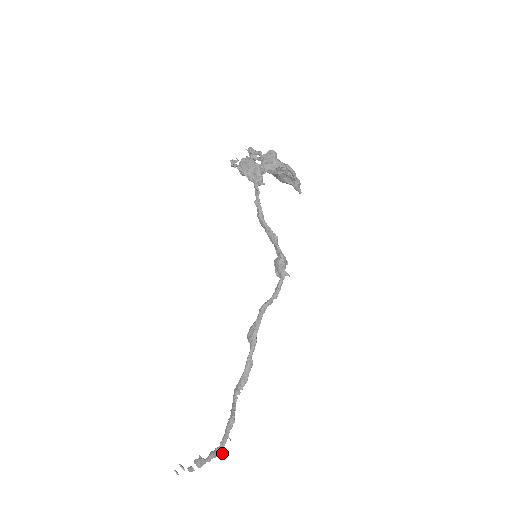
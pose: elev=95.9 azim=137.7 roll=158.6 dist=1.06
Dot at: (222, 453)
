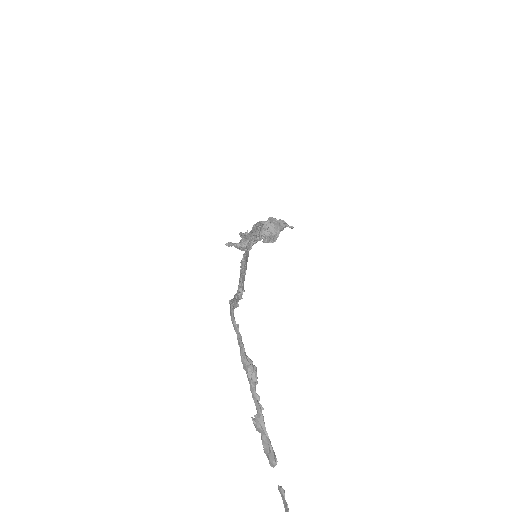
Dot at: (255, 368)
